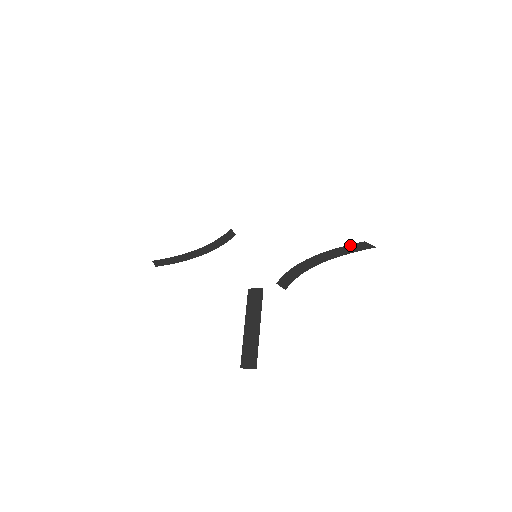
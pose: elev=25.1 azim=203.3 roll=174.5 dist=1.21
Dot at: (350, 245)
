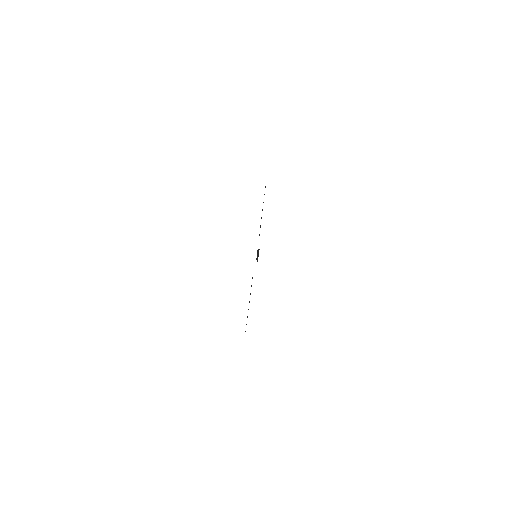
Dot at: occluded
